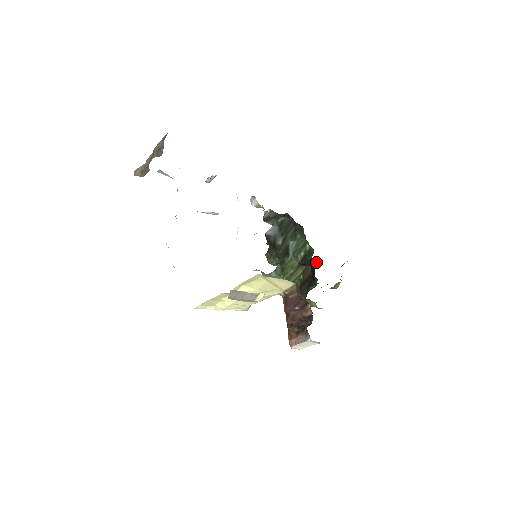
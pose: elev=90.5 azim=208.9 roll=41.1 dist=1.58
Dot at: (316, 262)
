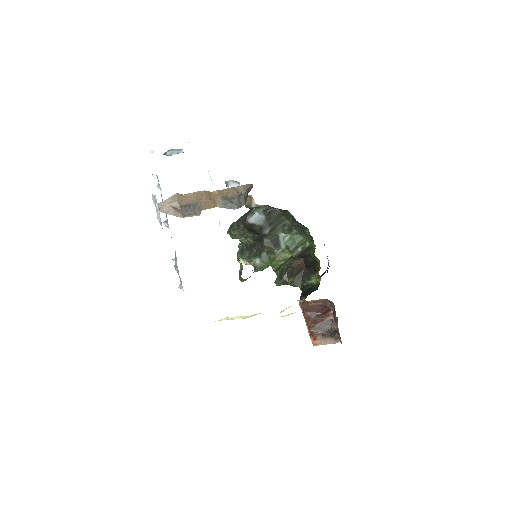
Dot at: occluded
